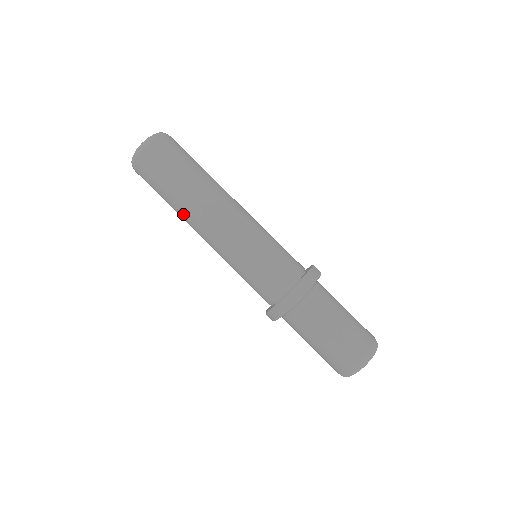
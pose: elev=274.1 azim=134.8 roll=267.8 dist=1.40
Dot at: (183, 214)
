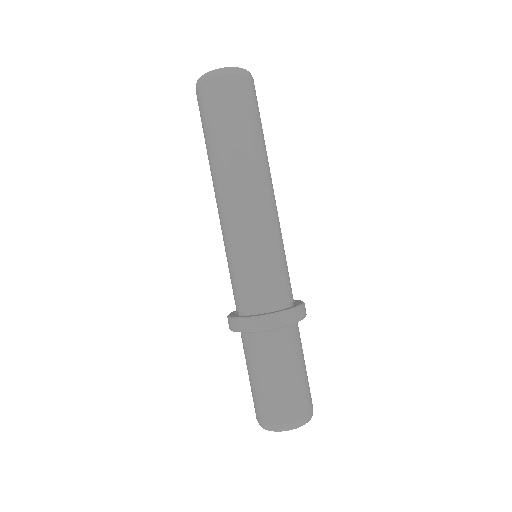
Dot at: occluded
